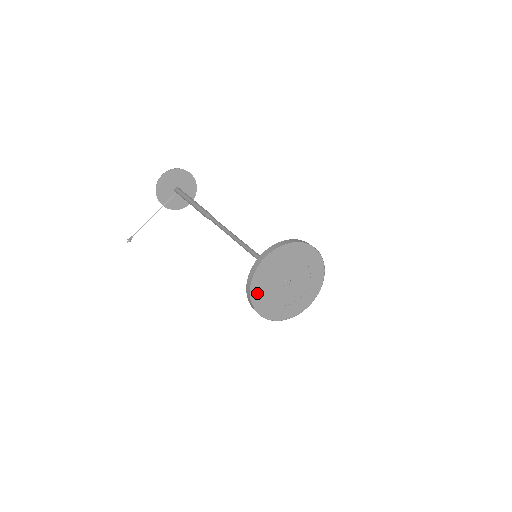
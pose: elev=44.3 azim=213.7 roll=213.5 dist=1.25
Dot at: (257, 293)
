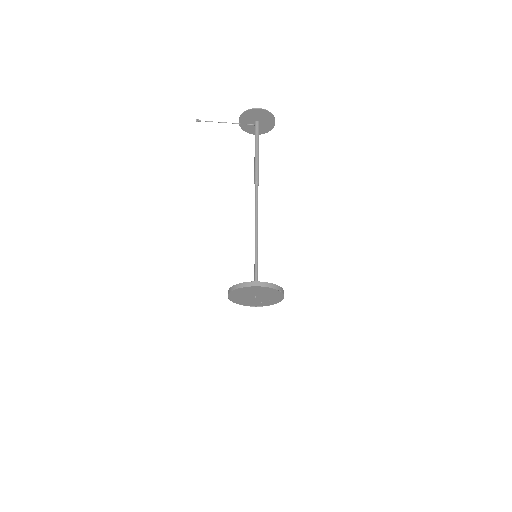
Dot at: (238, 291)
